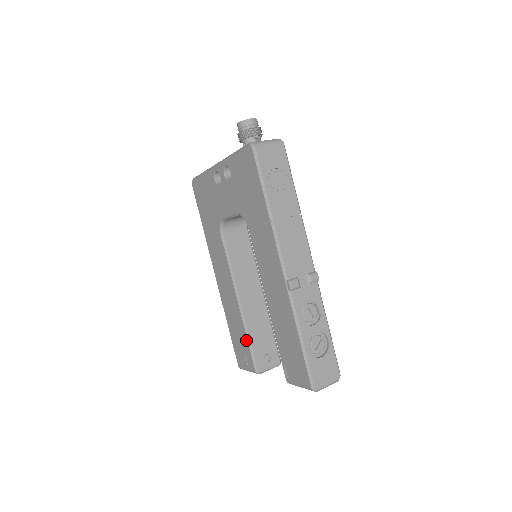
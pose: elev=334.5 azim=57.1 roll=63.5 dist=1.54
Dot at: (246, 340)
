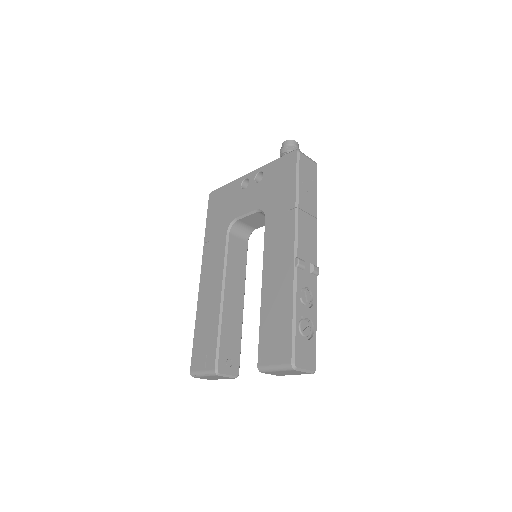
Dot at: (216, 336)
